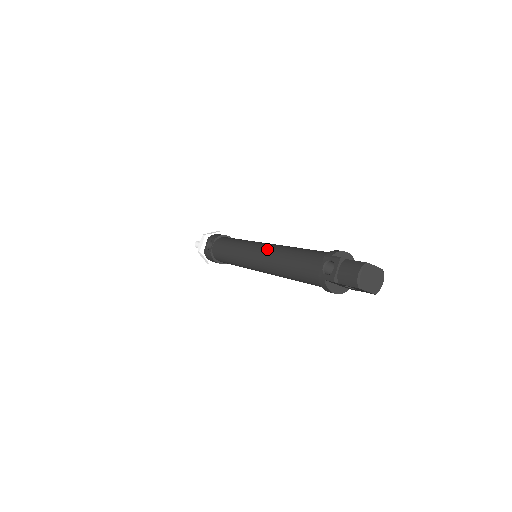
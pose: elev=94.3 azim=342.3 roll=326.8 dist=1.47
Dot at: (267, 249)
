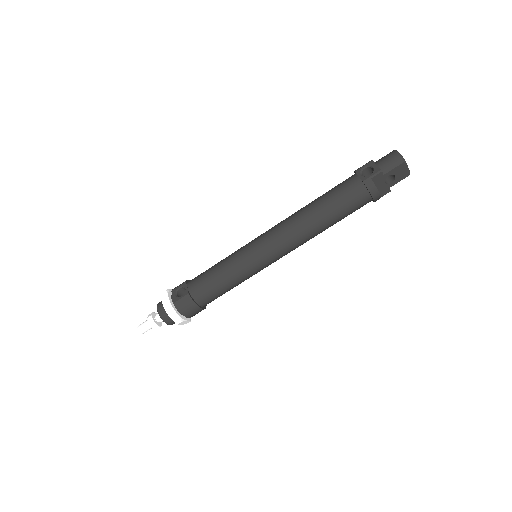
Dot at: (279, 223)
